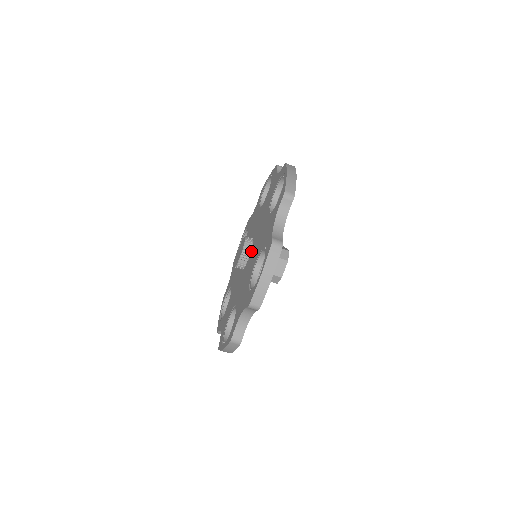
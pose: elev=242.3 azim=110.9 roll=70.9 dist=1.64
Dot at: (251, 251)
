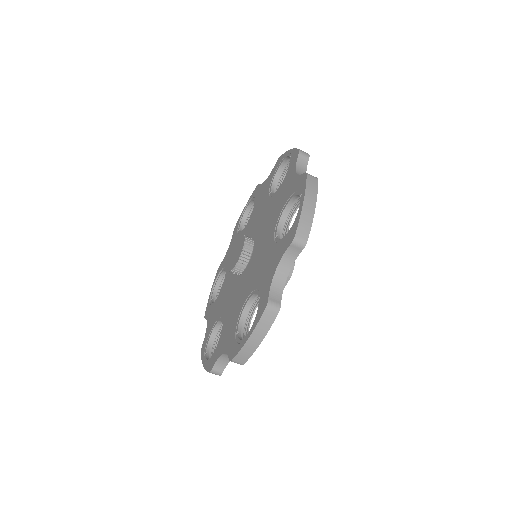
Dot at: (249, 260)
